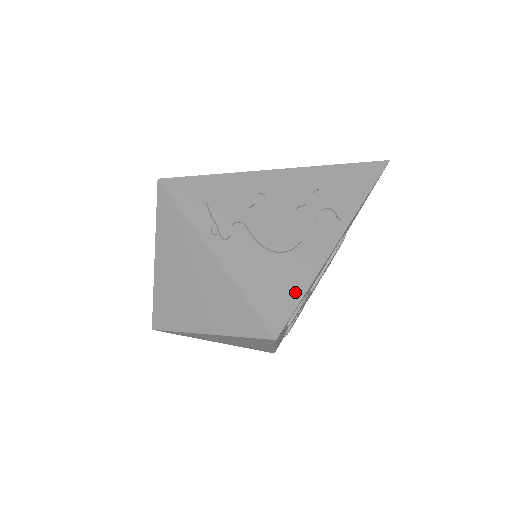
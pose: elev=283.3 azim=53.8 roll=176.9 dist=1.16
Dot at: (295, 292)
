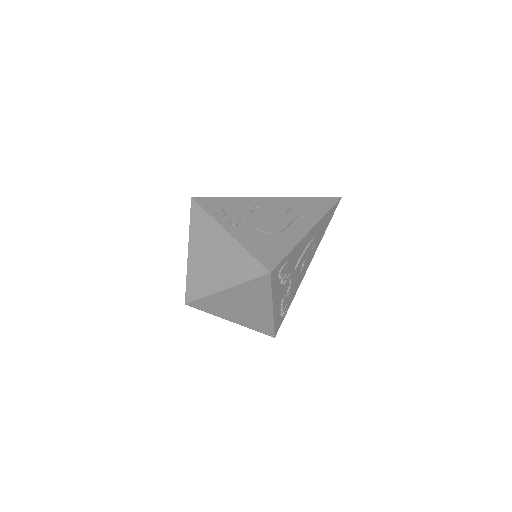
Dot at: (281, 252)
